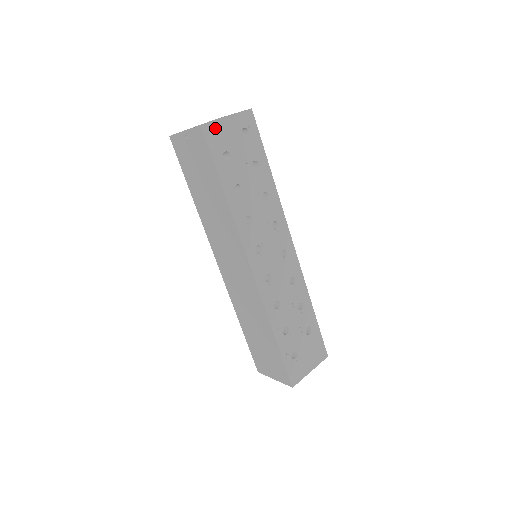
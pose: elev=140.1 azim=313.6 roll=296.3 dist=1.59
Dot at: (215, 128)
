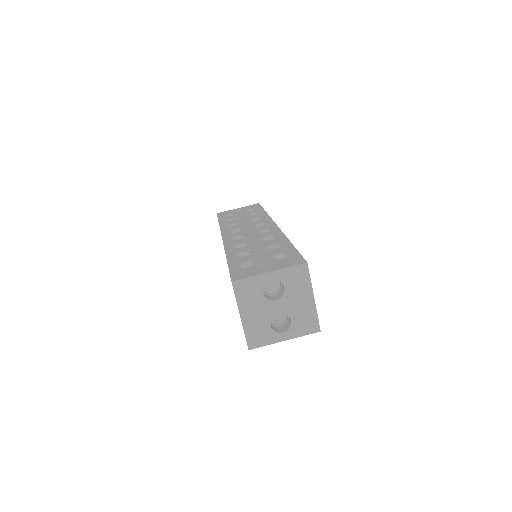
Dot at: (264, 343)
